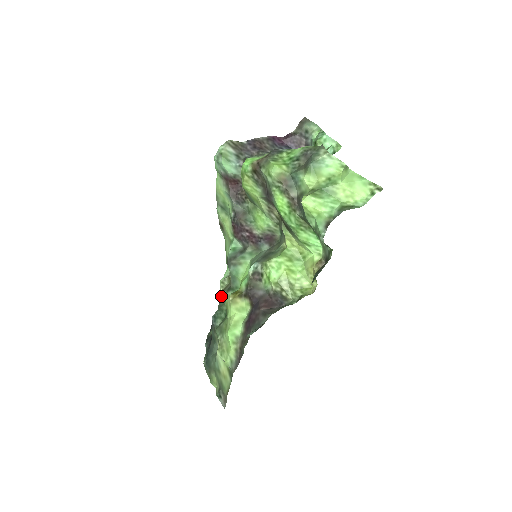
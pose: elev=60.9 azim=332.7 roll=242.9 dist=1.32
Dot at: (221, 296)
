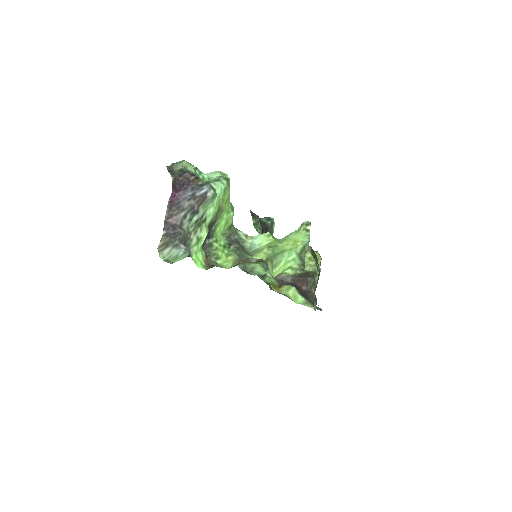
Dot at: occluded
